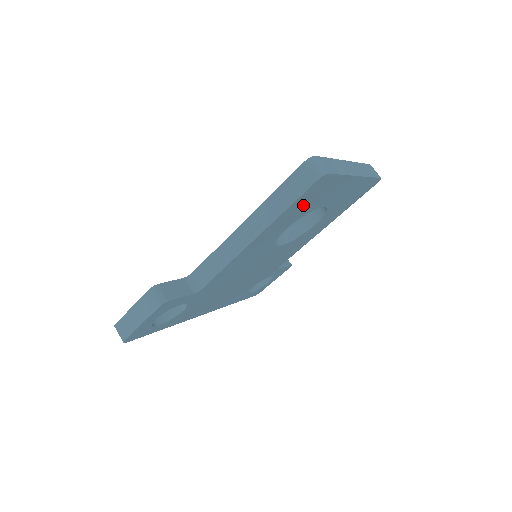
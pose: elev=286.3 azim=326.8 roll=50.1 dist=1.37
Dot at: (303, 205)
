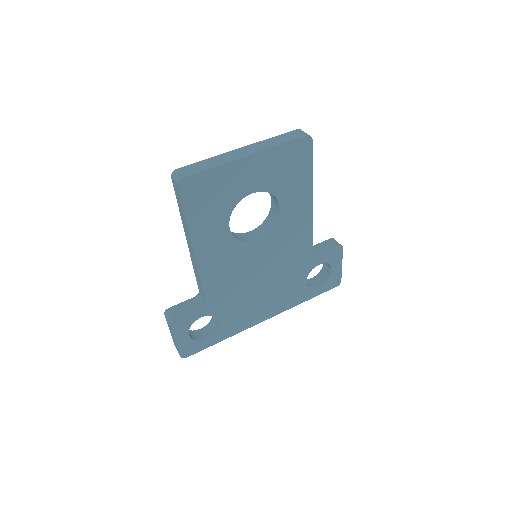
Dot at: (207, 206)
